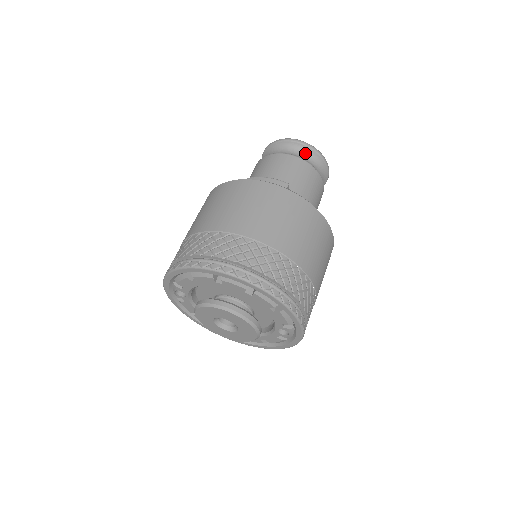
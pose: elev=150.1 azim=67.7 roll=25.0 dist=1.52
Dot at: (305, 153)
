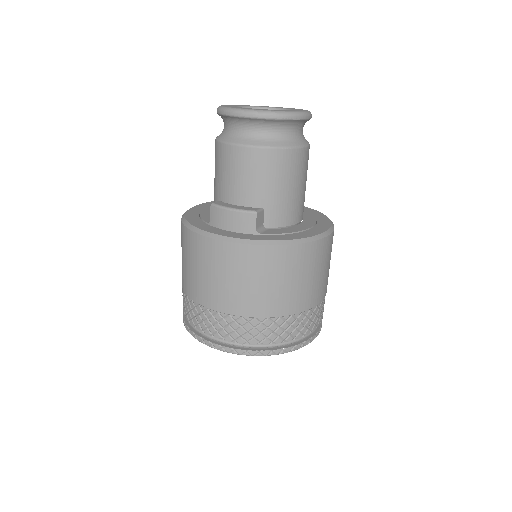
Dot at: (266, 126)
